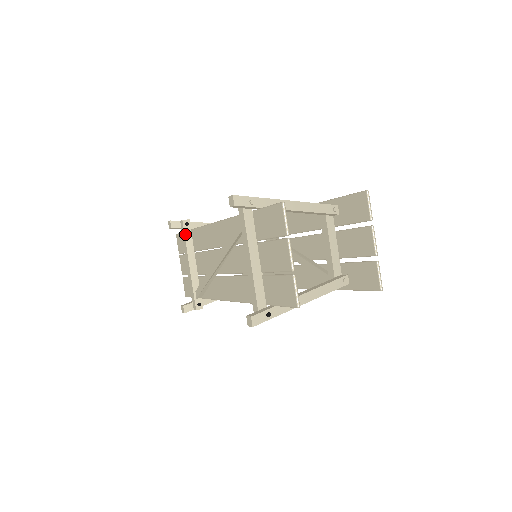
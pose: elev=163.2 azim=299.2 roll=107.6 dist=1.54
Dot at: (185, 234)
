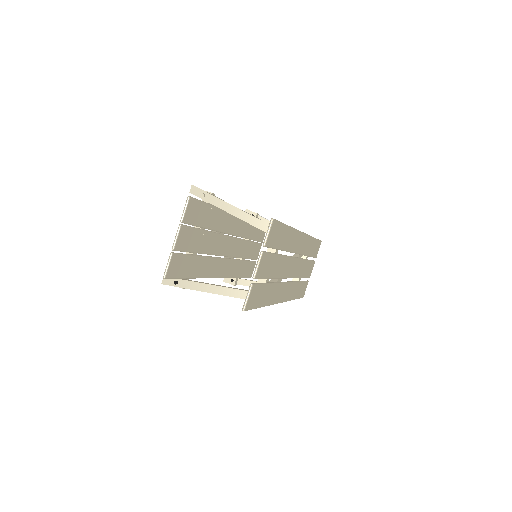
Dot at: occluded
